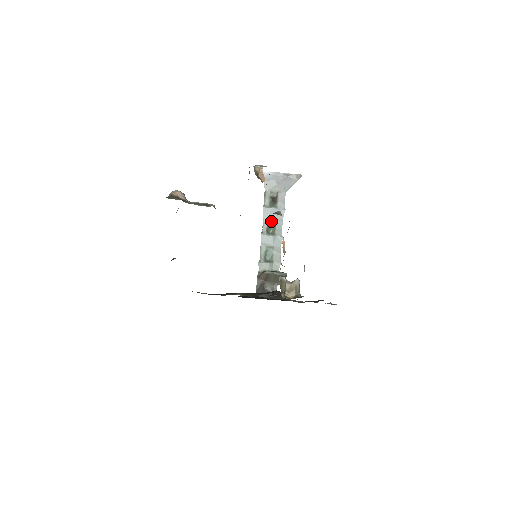
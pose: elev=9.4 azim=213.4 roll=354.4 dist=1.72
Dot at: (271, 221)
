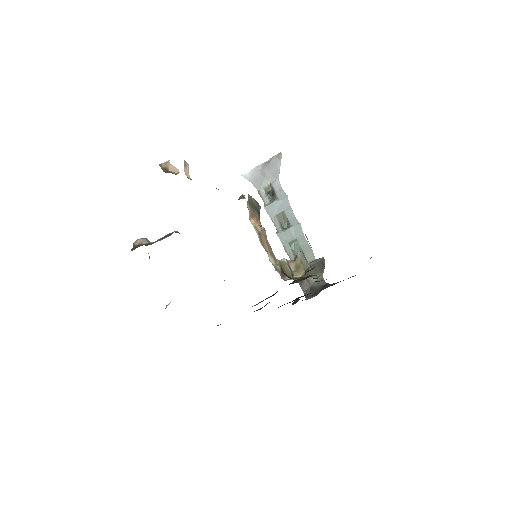
Dot at: (280, 216)
